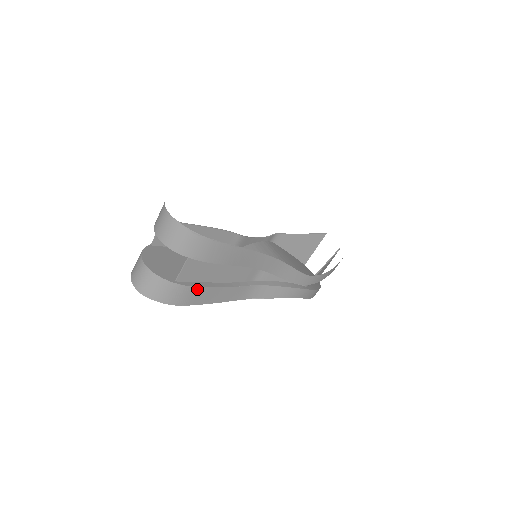
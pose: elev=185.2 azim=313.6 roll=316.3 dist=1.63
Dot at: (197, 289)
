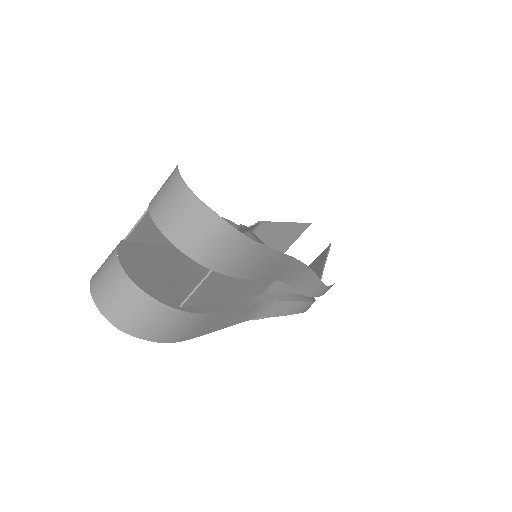
Dot at: (206, 316)
